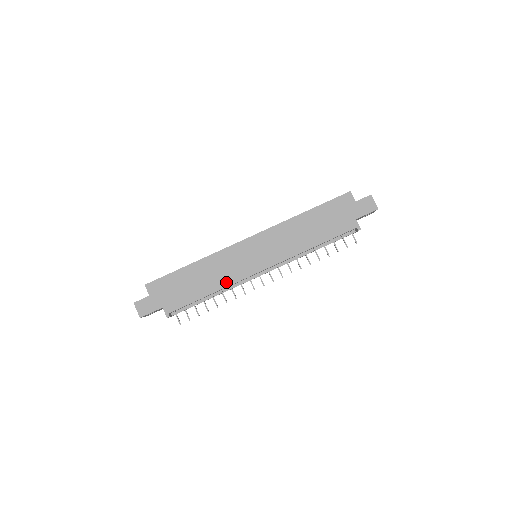
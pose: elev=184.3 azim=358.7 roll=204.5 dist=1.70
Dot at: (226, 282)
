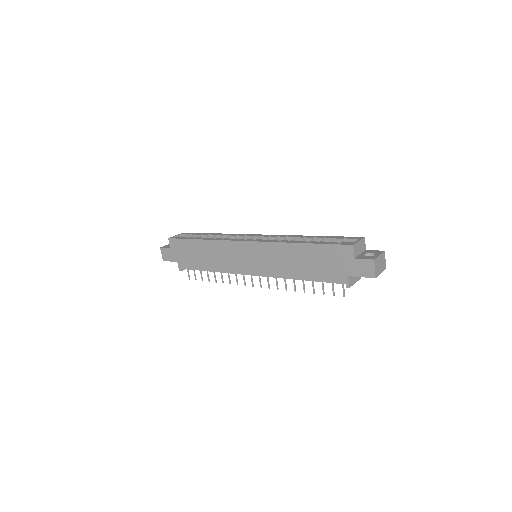
Dot at: (222, 268)
